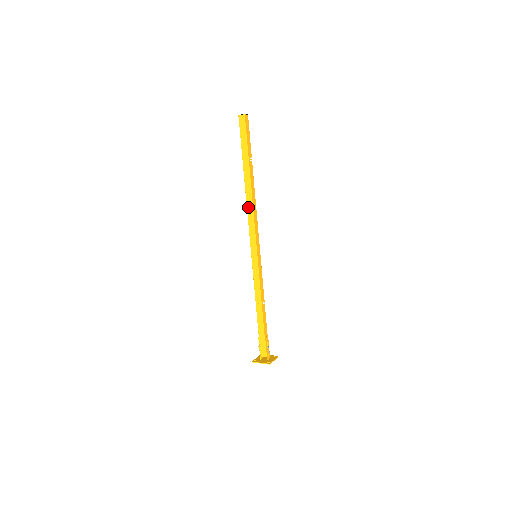
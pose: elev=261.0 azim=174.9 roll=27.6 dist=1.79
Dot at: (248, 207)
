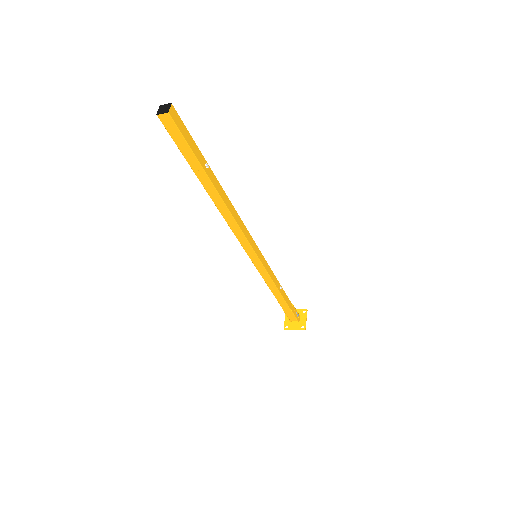
Dot at: (227, 220)
